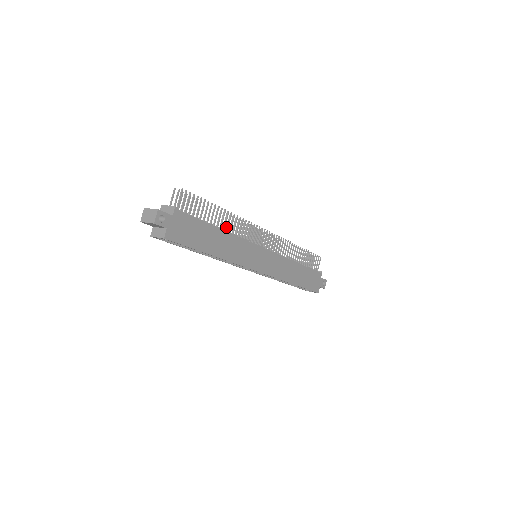
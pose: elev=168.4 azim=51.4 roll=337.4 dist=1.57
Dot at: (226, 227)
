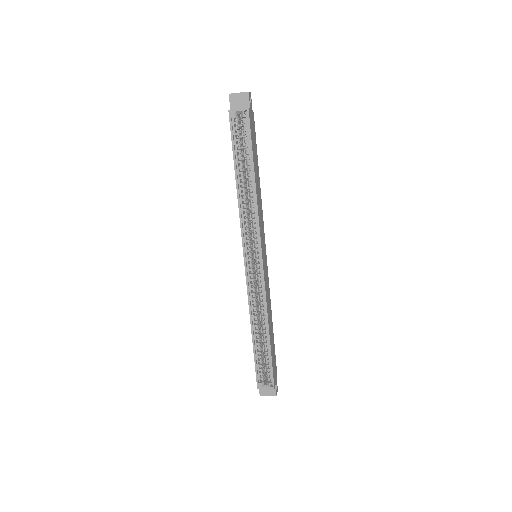
Dot at: occluded
